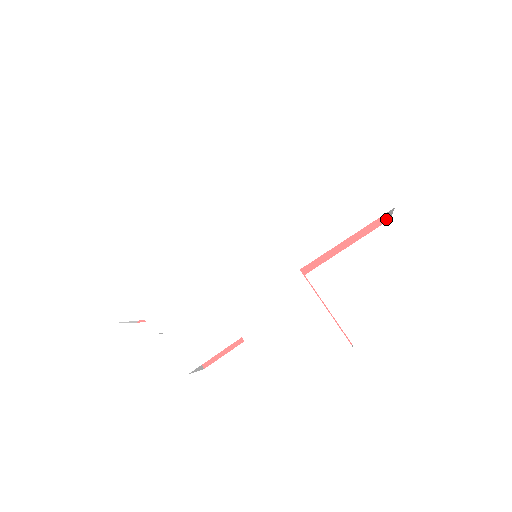
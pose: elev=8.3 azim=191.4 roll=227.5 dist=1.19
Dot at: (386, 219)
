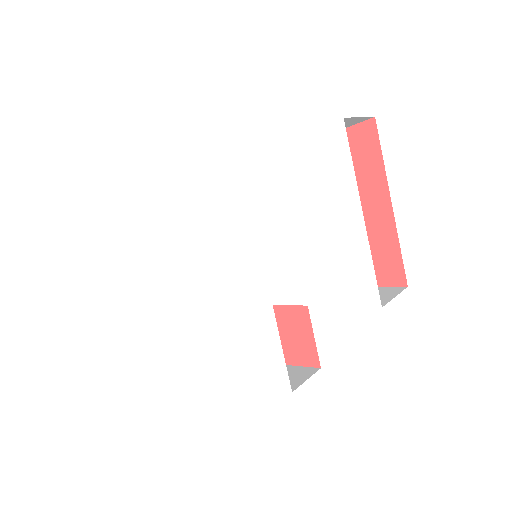
Dot at: (404, 284)
